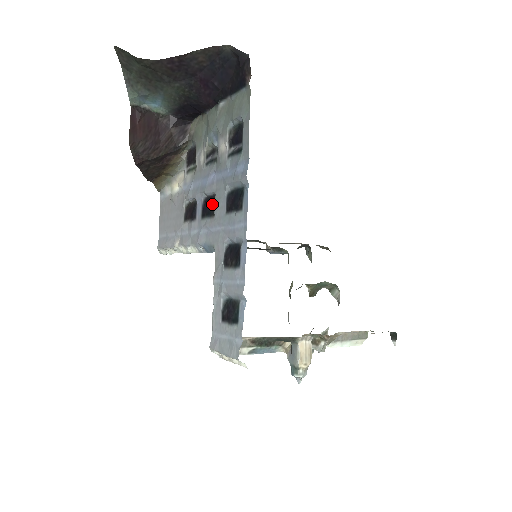
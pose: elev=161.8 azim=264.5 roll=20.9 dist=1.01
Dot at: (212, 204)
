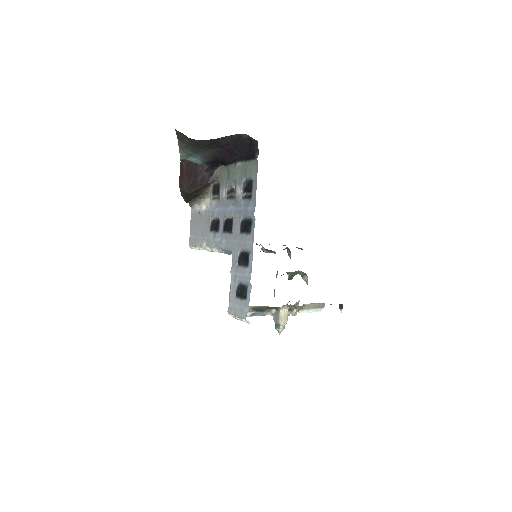
Dot at: (231, 225)
